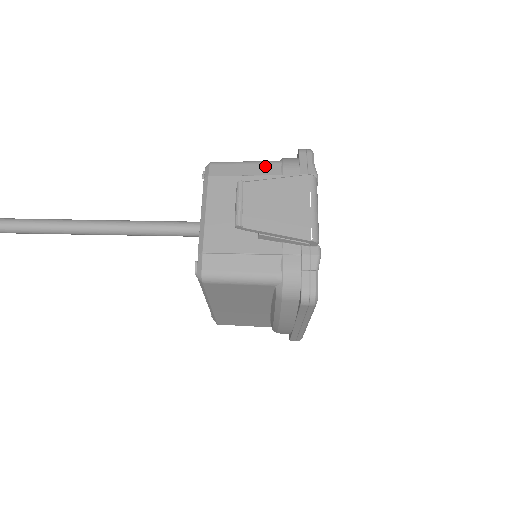
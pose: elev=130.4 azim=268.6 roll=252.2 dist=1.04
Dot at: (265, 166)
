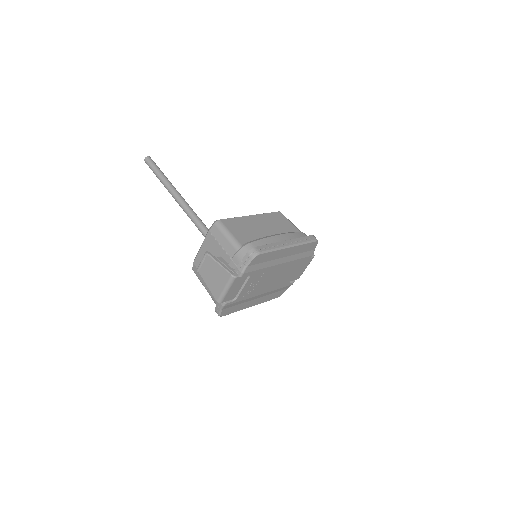
Dot at: (230, 246)
